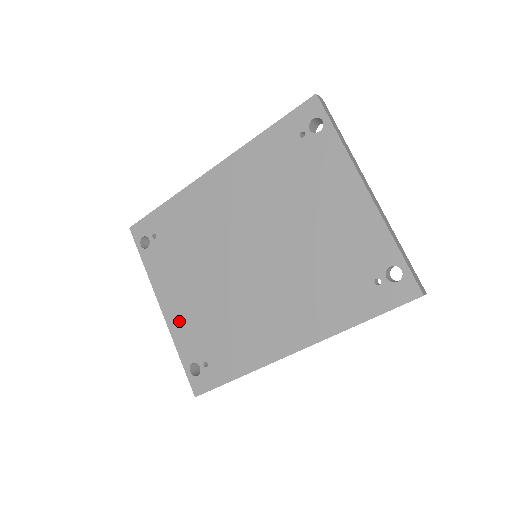
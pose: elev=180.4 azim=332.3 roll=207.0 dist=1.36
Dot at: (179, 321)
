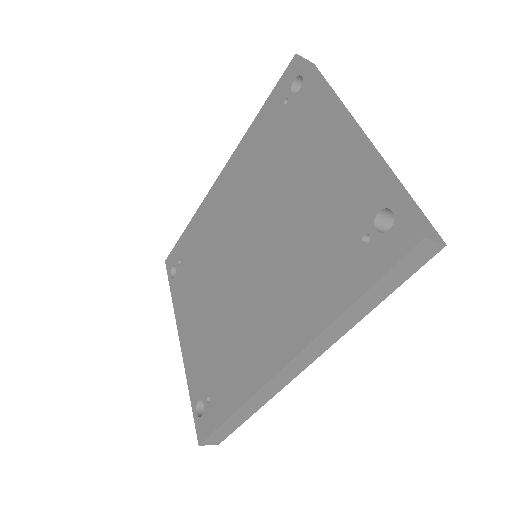
Dot at: (191, 350)
